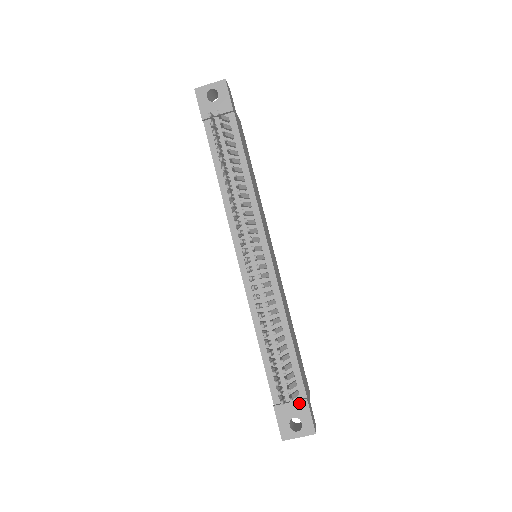
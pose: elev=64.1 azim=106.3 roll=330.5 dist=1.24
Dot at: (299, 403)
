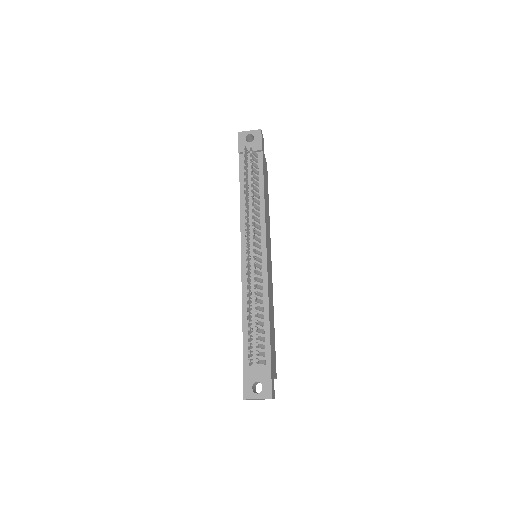
Dot at: (264, 370)
